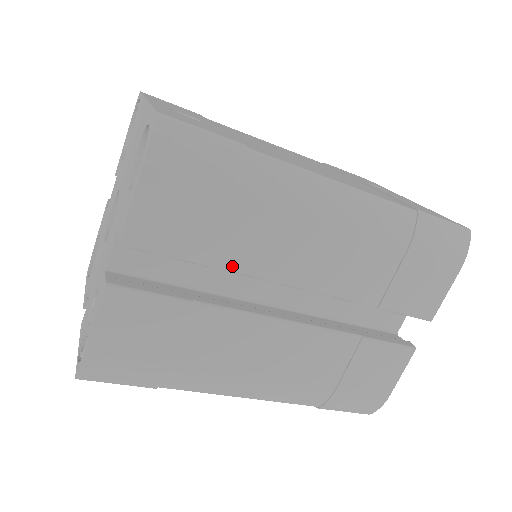
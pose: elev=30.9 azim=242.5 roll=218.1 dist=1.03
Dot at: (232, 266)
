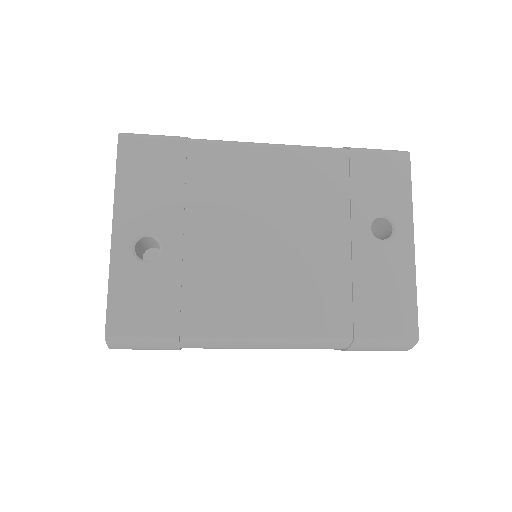
Dot at: occluded
